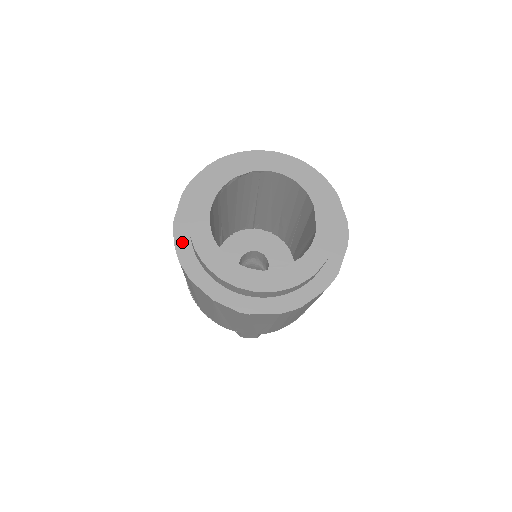
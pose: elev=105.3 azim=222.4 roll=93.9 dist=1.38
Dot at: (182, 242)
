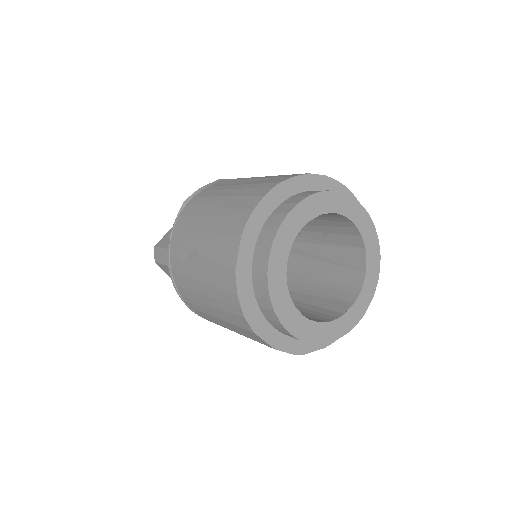
Dot at: (245, 294)
